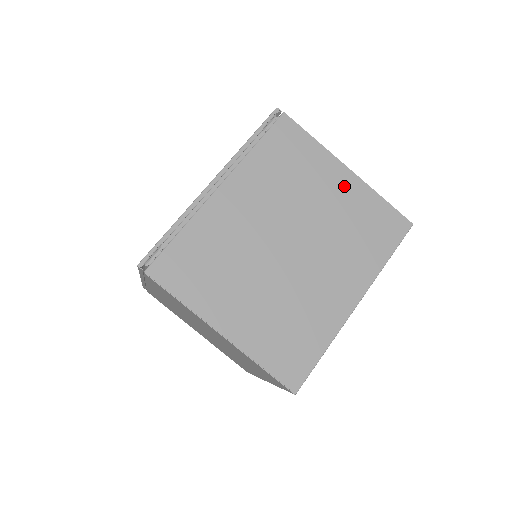
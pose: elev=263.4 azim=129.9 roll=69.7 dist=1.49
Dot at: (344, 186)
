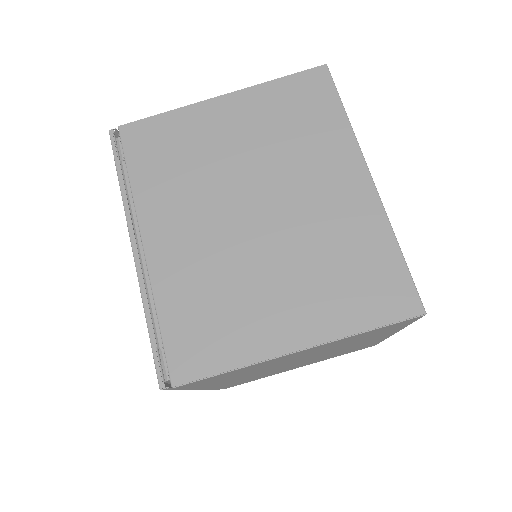
Dot at: (235, 112)
